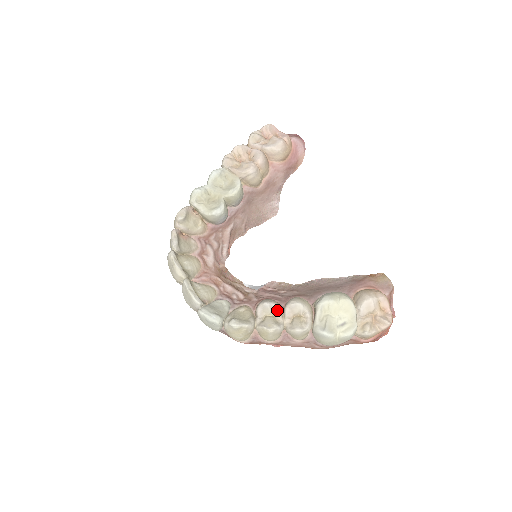
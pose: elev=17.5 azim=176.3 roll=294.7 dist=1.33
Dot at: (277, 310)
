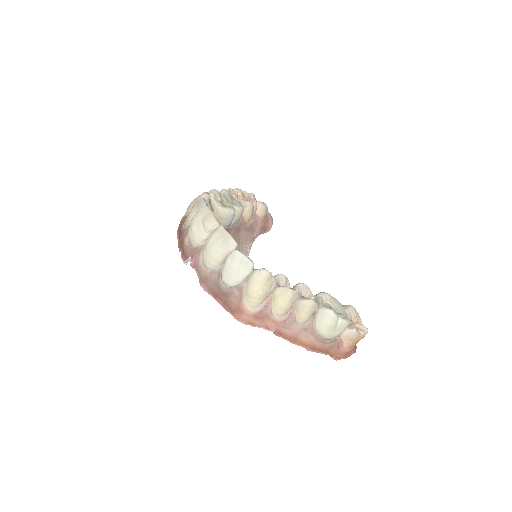
Dot at: (289, 285)
